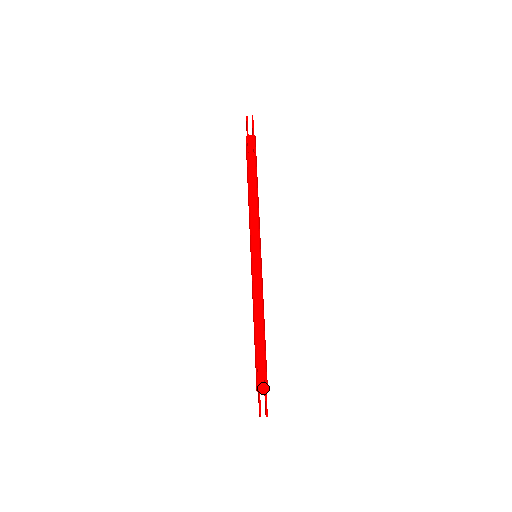
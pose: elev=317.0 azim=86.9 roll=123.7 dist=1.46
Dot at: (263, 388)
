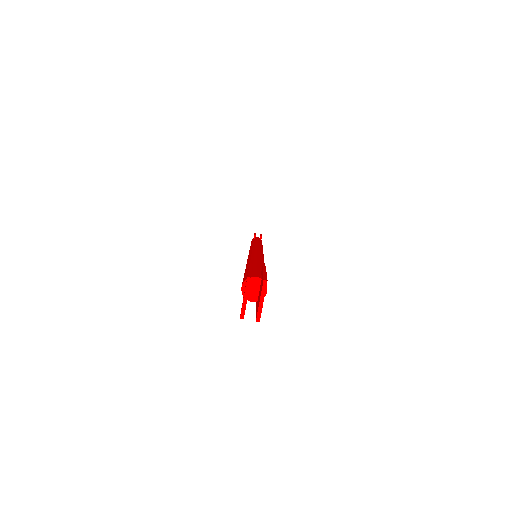
Dot at: occluded
